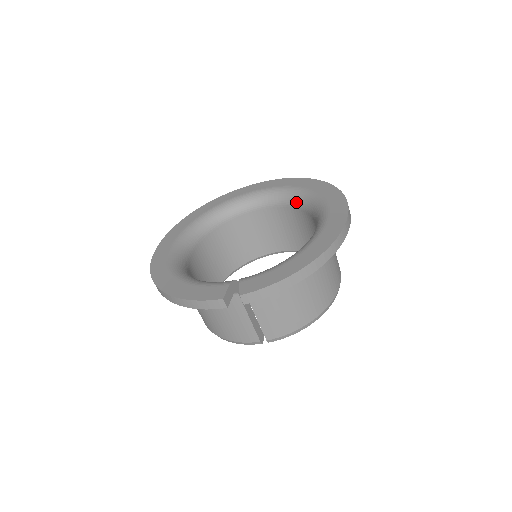
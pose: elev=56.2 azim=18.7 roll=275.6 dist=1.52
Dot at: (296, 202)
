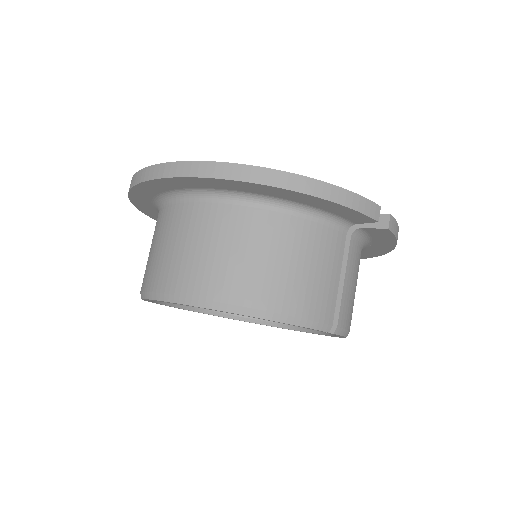
Dot at: occluded
